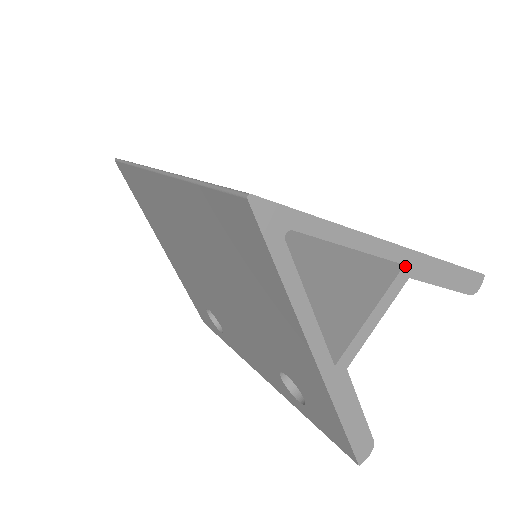
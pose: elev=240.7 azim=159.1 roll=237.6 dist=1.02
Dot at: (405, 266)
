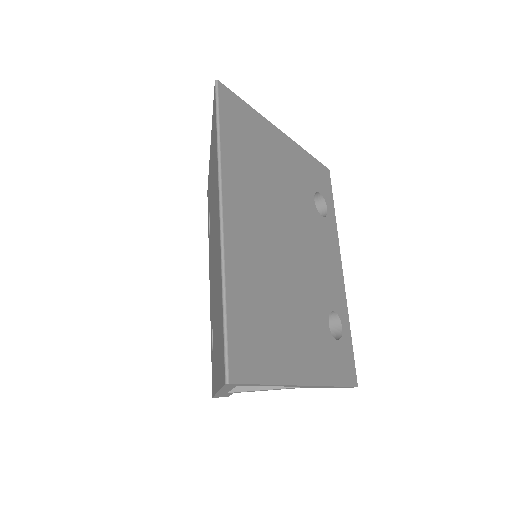
Dot at: (306, 387)
